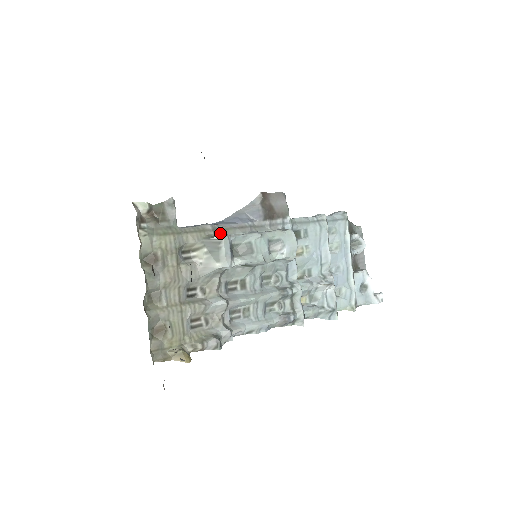
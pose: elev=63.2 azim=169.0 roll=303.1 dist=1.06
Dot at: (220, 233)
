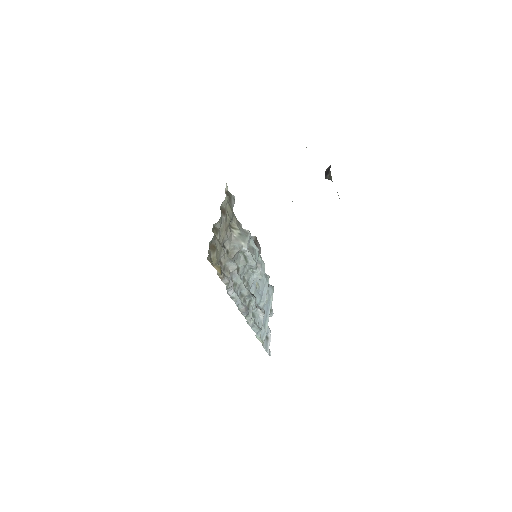
Dot at: occluded
